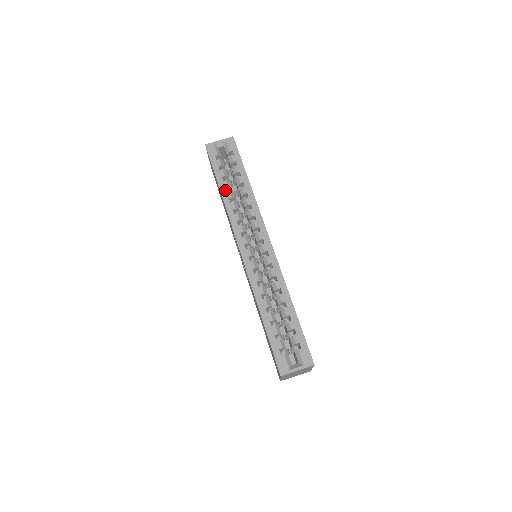
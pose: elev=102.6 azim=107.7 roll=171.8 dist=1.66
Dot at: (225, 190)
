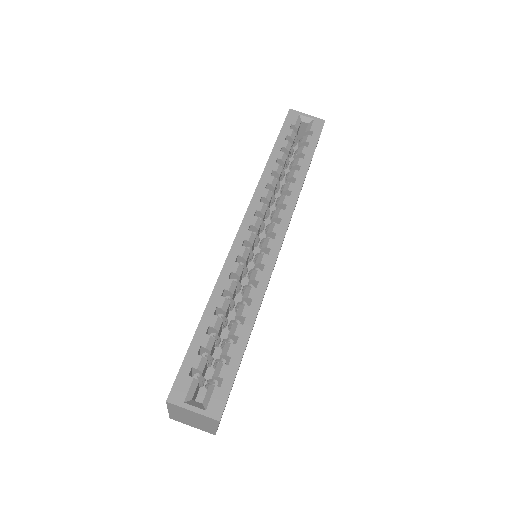
Dot at: (275, 160)
